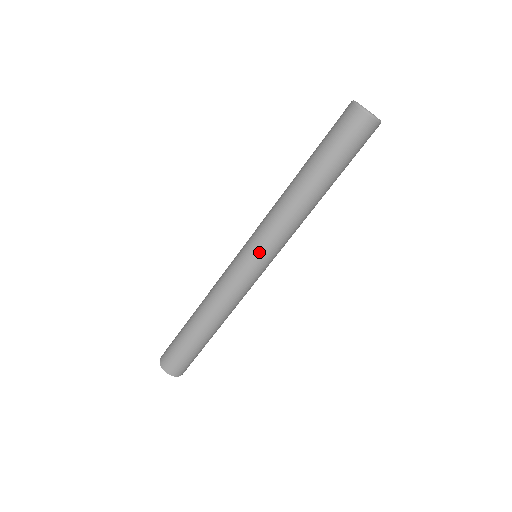
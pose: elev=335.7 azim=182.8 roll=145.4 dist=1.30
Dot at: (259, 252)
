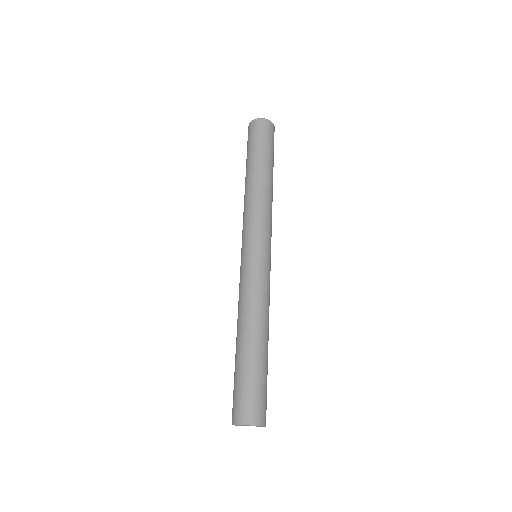
Dot at: (243, 243)
